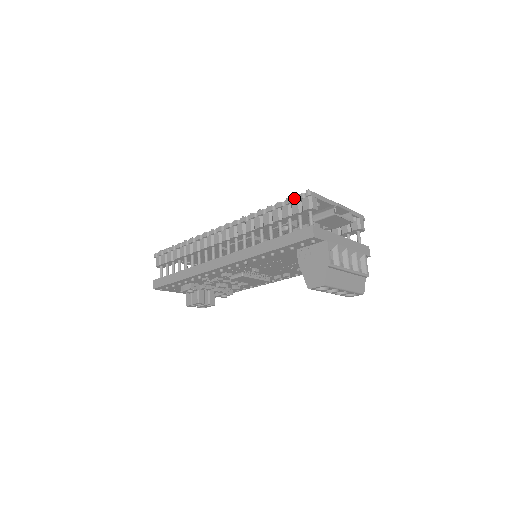
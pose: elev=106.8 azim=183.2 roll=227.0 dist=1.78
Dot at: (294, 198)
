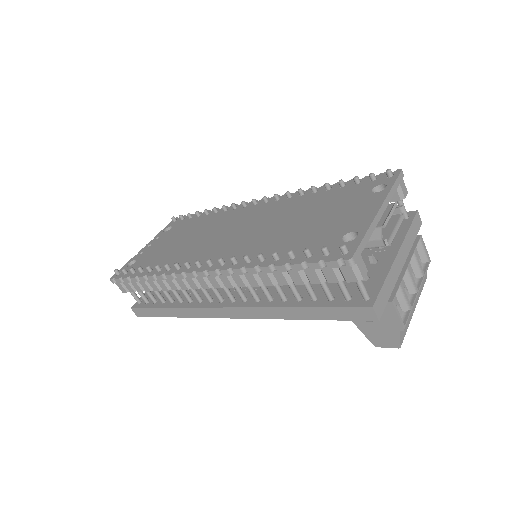
Dot at: (322, 261)
